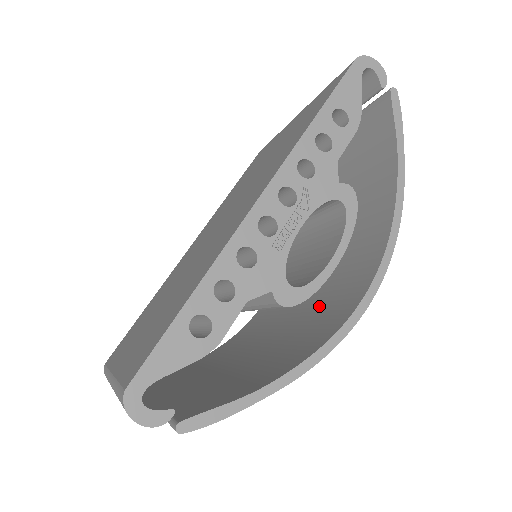
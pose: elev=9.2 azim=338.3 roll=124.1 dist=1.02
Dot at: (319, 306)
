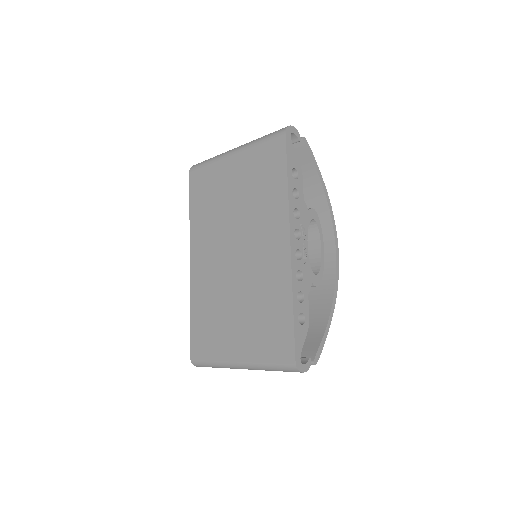
Dot at: occluded
